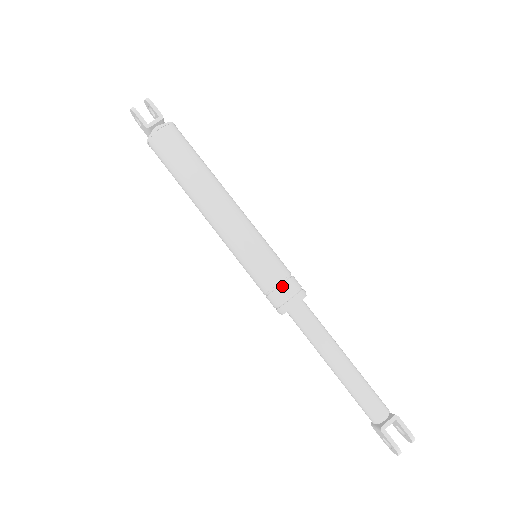
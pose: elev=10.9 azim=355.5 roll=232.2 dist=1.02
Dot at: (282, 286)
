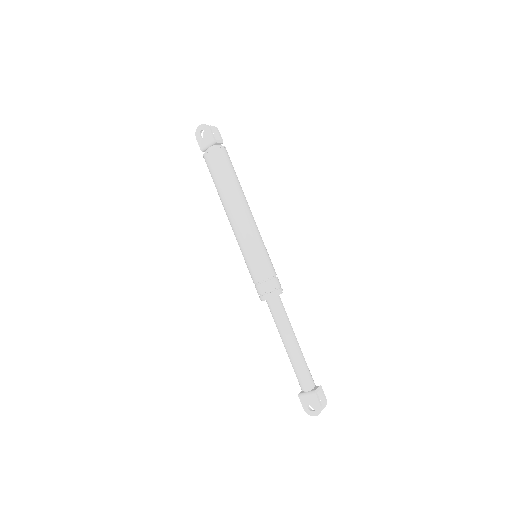
Dot at: (276, 279)
